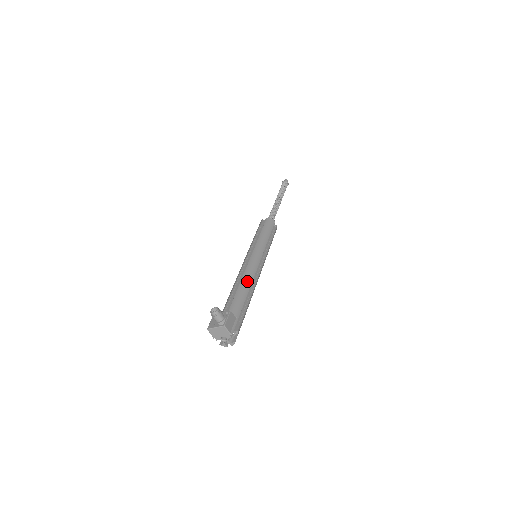
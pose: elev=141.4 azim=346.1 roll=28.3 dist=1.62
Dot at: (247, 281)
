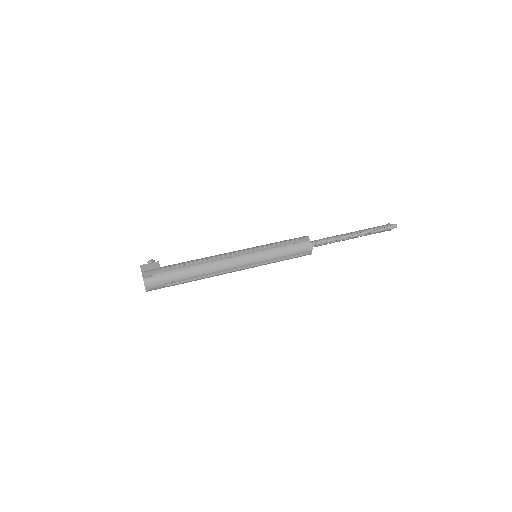
Dot at: (207, 257)
